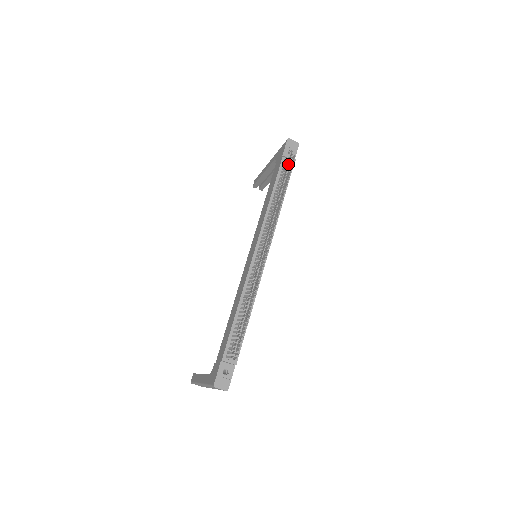
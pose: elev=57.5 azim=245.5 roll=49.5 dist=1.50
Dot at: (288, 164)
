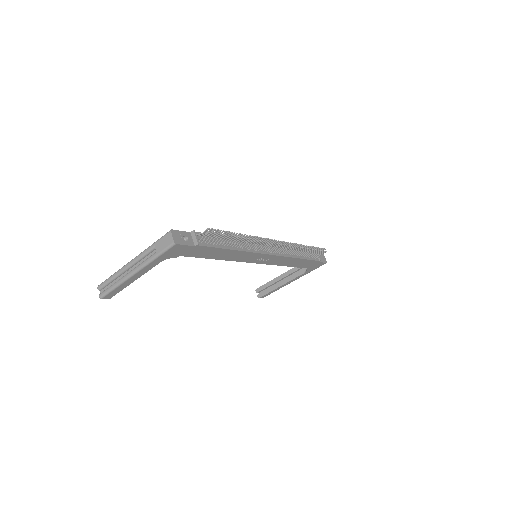
Dot at: (320, 248)
